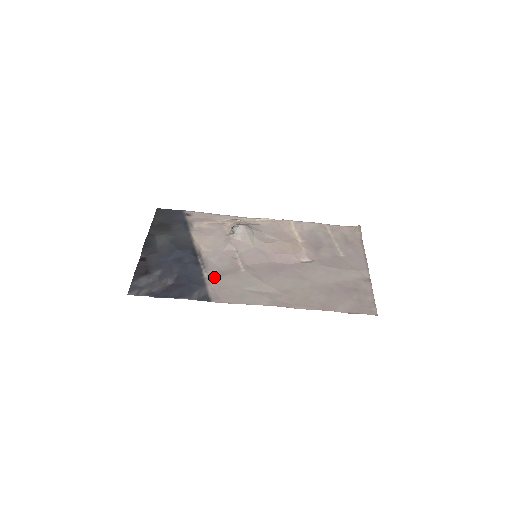
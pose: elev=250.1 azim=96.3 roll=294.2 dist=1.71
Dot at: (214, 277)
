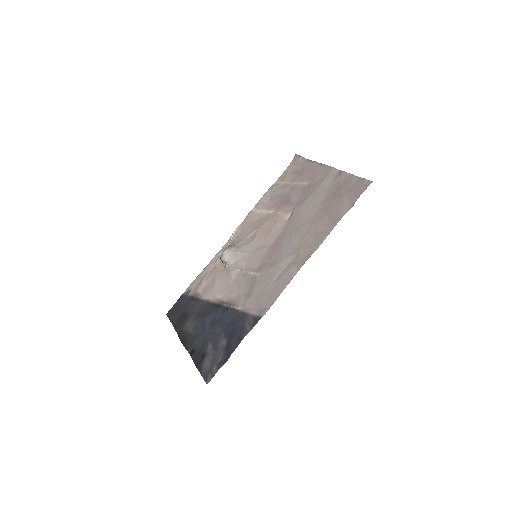
Dot at: (246, 302)
